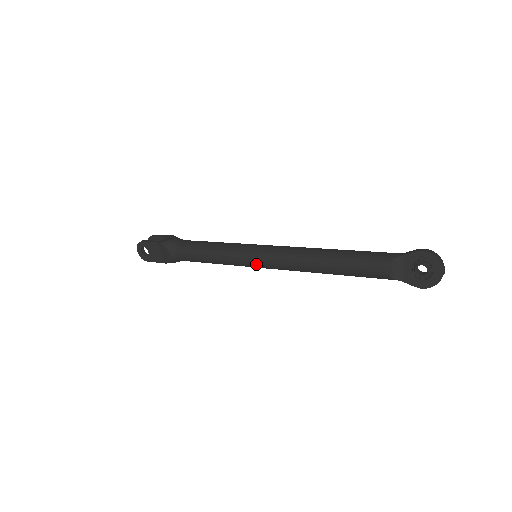
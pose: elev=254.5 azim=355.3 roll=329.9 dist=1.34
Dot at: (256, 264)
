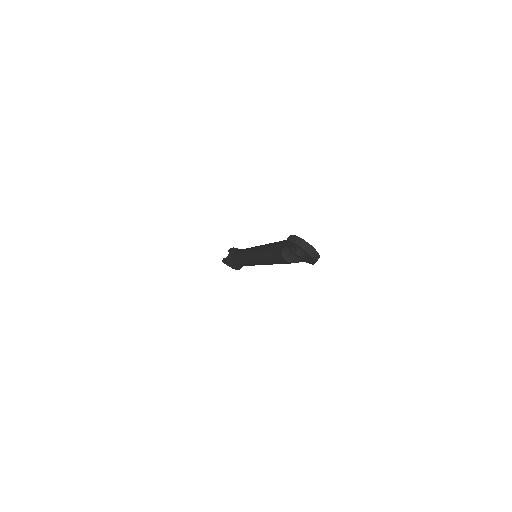
Dot at: occluded
